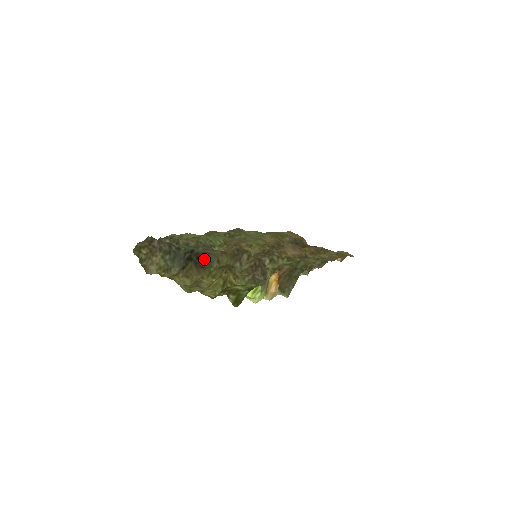
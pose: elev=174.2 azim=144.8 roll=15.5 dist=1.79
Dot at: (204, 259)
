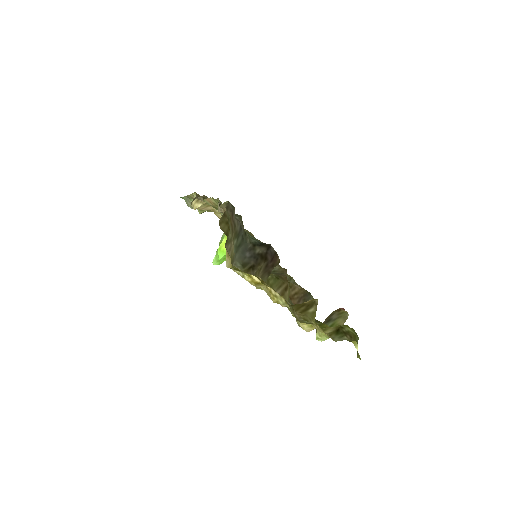
Dot at: (276, 263)
